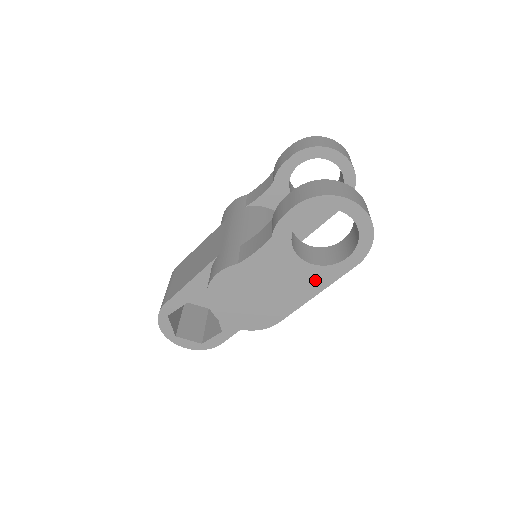
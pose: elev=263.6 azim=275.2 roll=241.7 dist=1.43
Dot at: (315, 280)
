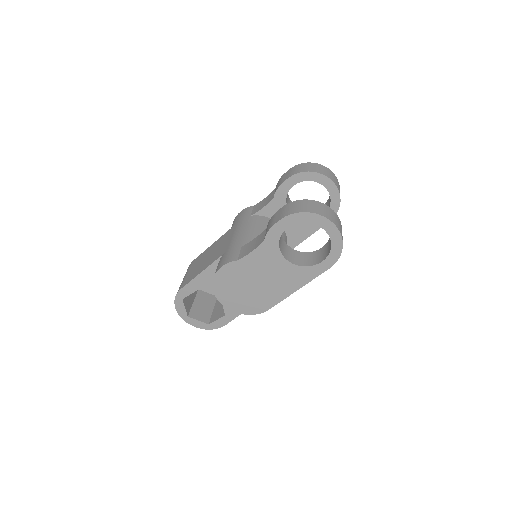
Dot at: (297, 277)
